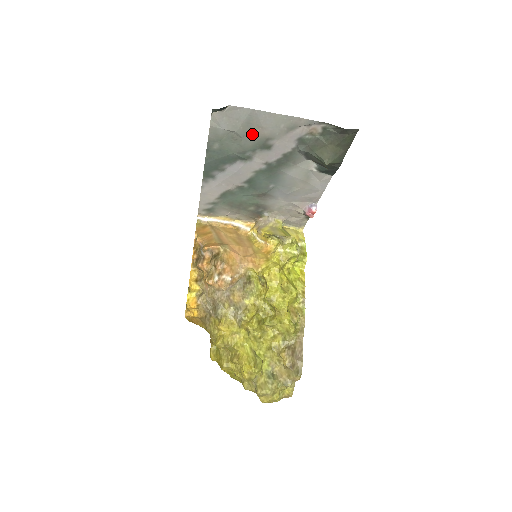
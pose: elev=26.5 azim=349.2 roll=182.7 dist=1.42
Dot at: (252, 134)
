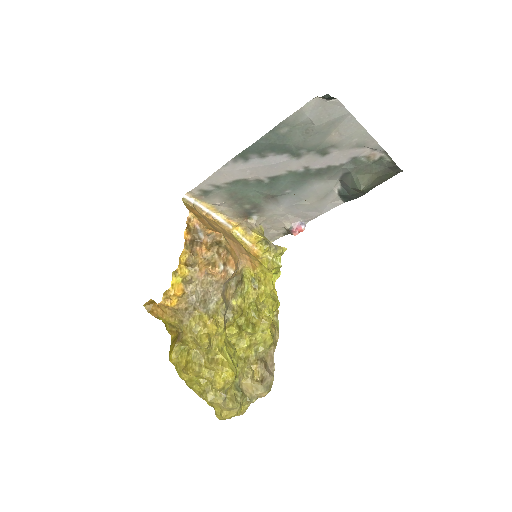
Dot at: (325, 135)
